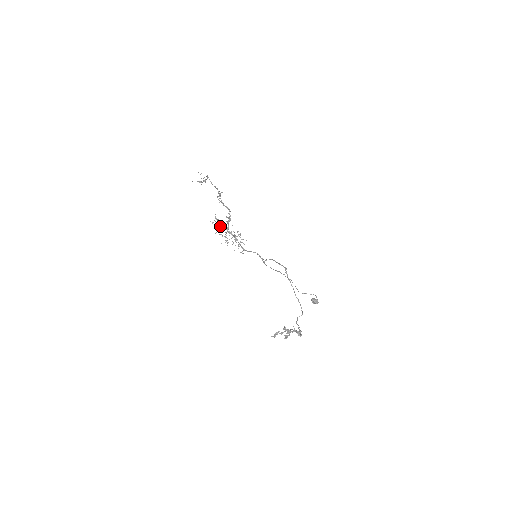
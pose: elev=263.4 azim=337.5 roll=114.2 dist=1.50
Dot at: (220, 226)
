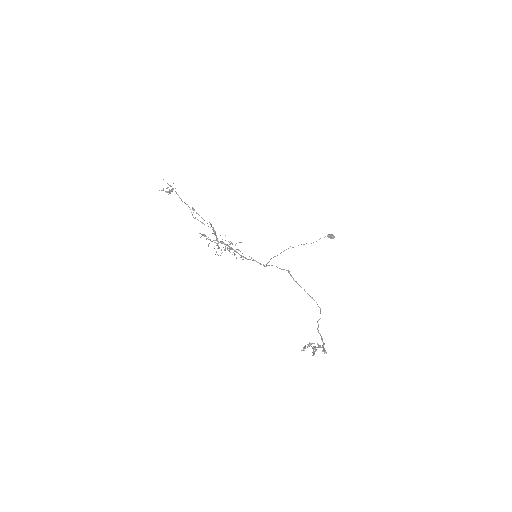
Dot at: (209, 239)
